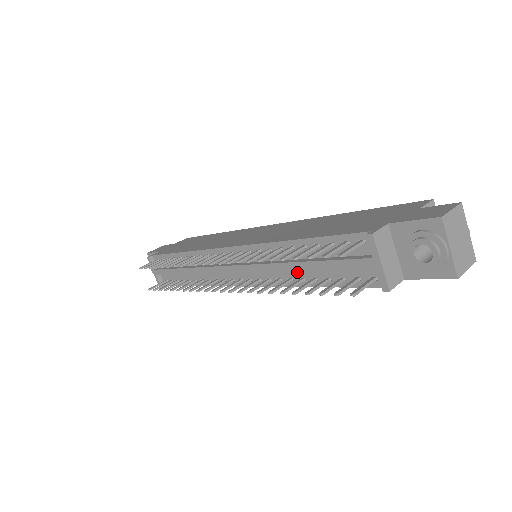
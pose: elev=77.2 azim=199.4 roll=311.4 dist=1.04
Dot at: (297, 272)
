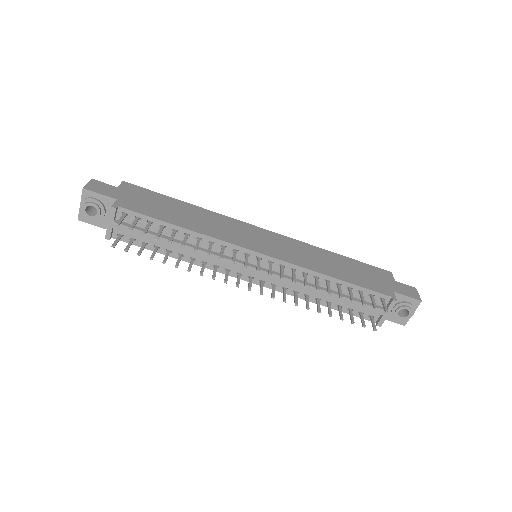
Dot at: (318, 294)
